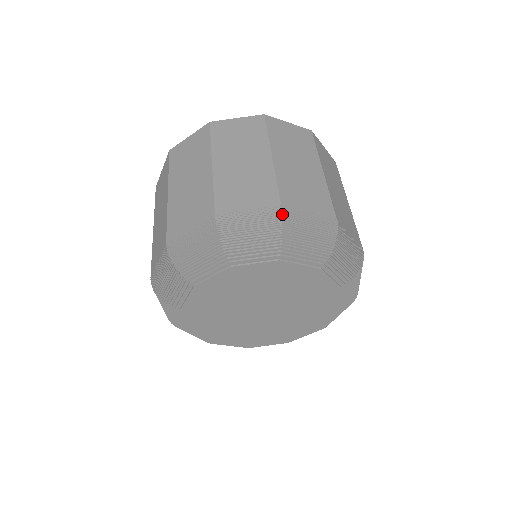
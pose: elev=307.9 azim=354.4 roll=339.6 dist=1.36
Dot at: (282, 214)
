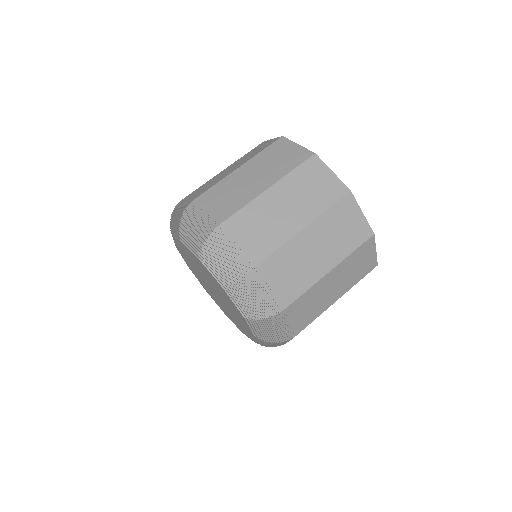
Dot at: (249, 271)
